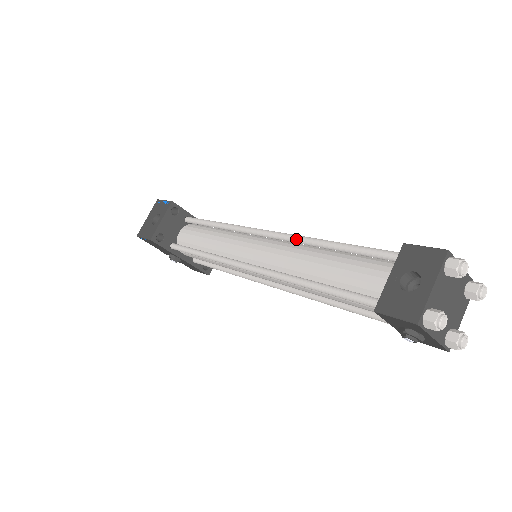
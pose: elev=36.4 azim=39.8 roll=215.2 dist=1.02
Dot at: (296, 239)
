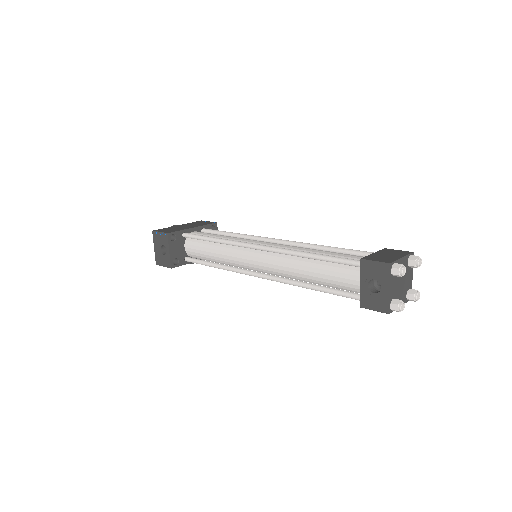
Dot at: (283, 253)
